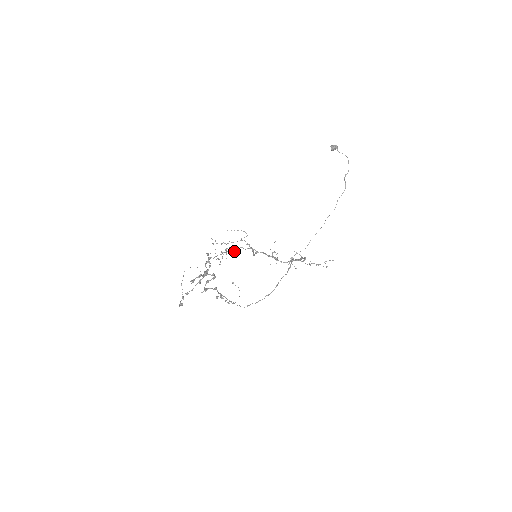
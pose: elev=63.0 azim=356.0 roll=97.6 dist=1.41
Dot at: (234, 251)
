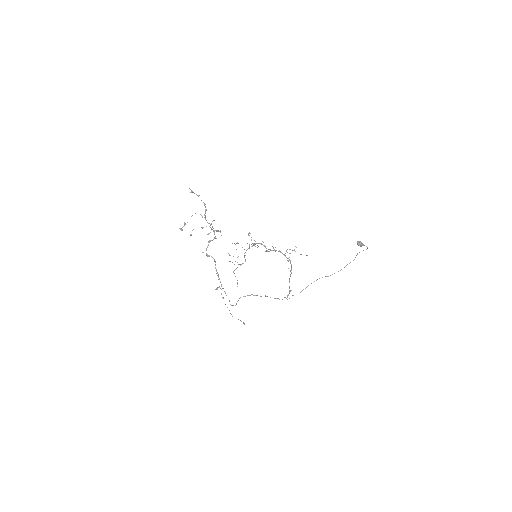
Dot at: occluded
